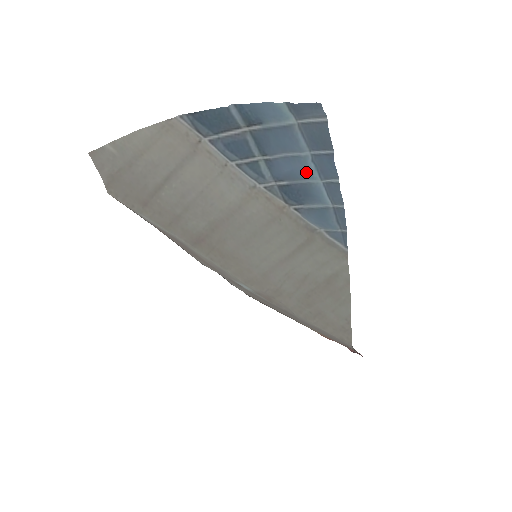
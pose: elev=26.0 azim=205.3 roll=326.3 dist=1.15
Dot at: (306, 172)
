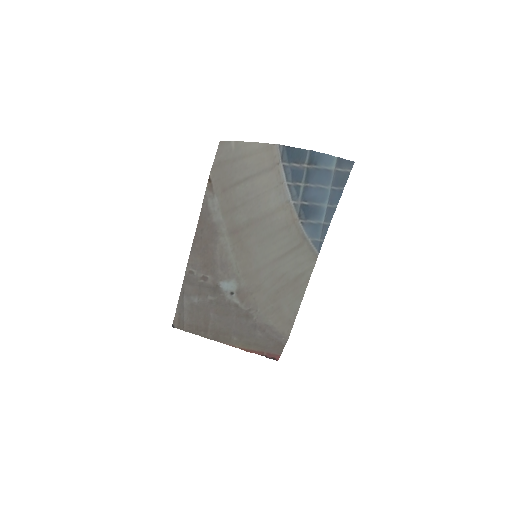
Dot at: (324, 197)
